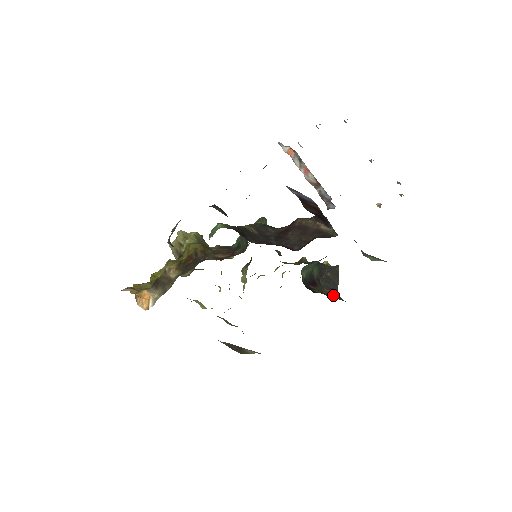
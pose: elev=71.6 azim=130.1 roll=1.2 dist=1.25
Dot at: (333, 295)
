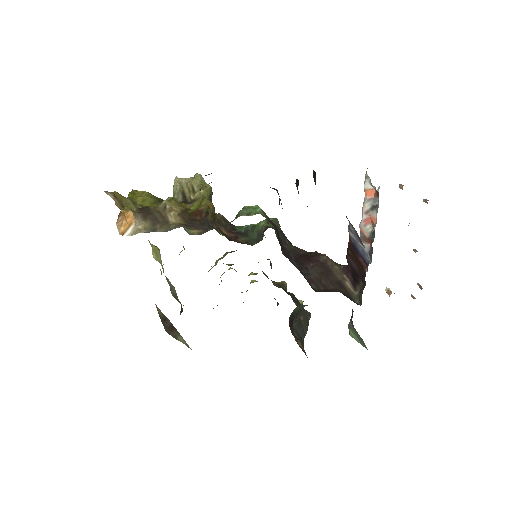
Dot at: (300, 345)
